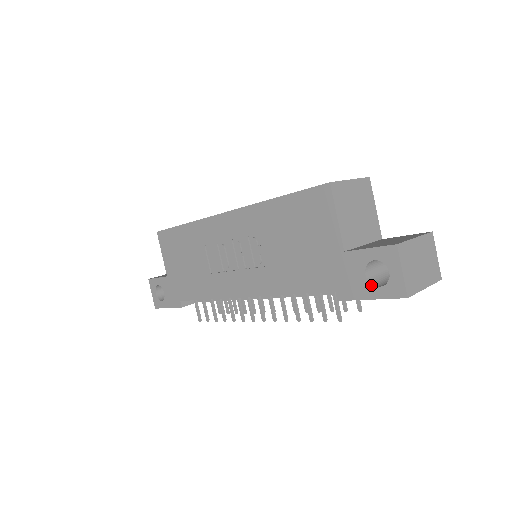
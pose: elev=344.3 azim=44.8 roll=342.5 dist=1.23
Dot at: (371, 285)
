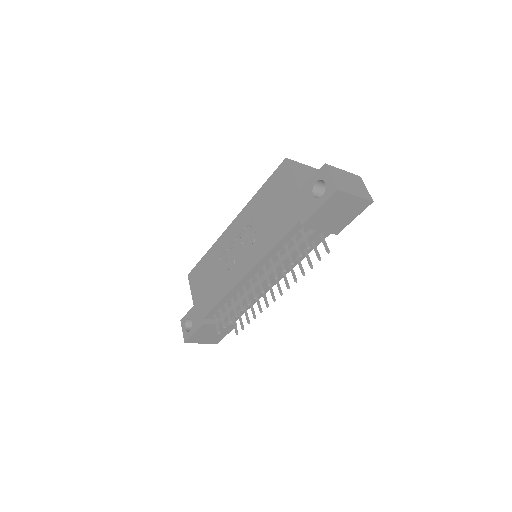
Dot at: (317, 199)
